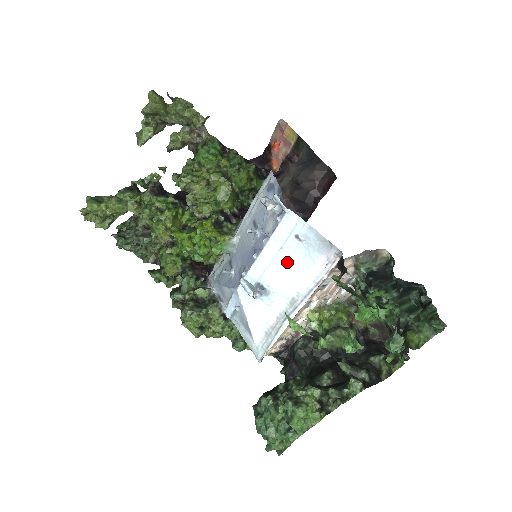
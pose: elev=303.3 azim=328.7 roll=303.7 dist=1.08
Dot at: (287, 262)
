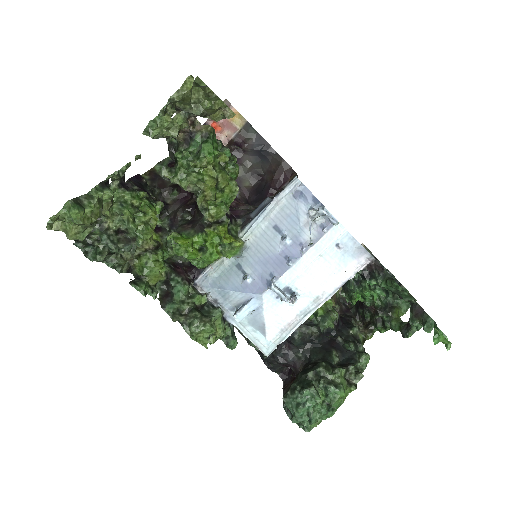
Dot at: (321, 267)
